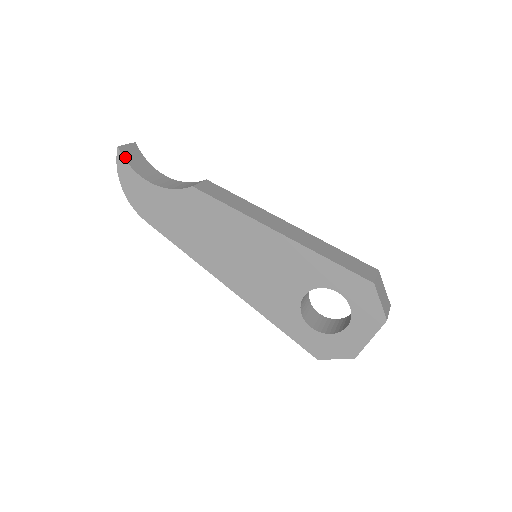
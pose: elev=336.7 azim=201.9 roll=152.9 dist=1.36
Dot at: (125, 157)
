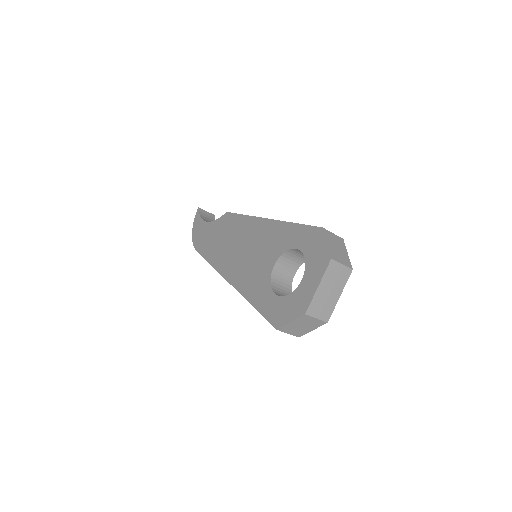
Dot at: (200, 213)
